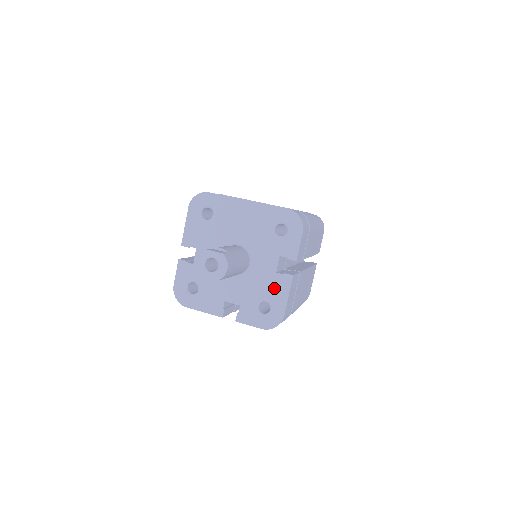
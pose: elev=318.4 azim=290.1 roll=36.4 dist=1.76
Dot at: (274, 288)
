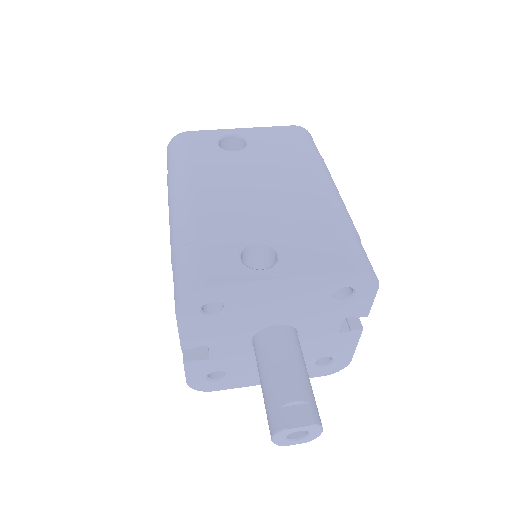
Dot at: (337, 345)
